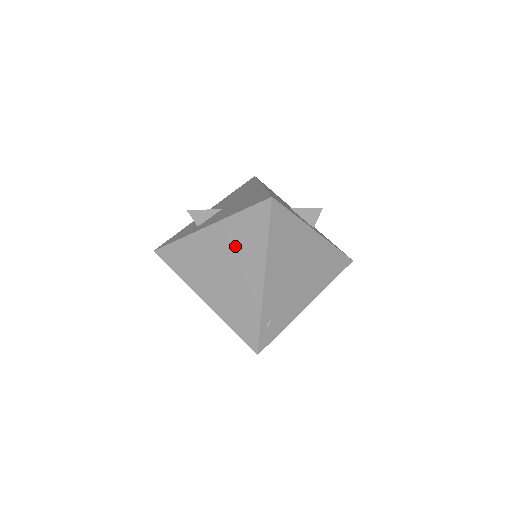
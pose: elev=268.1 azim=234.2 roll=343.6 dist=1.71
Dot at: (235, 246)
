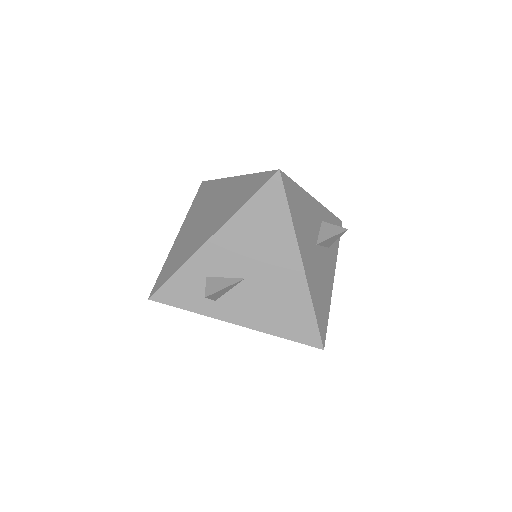
Dot at: occluded
